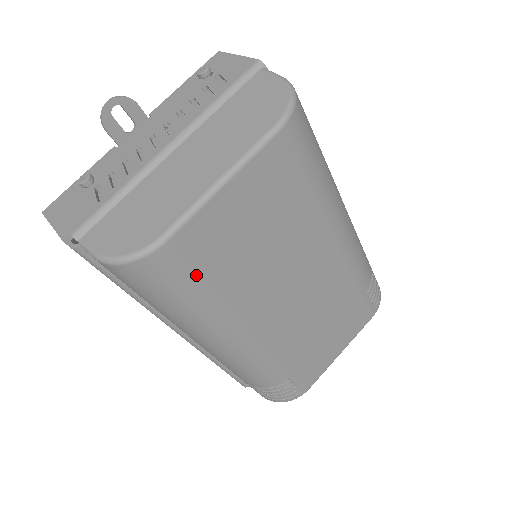
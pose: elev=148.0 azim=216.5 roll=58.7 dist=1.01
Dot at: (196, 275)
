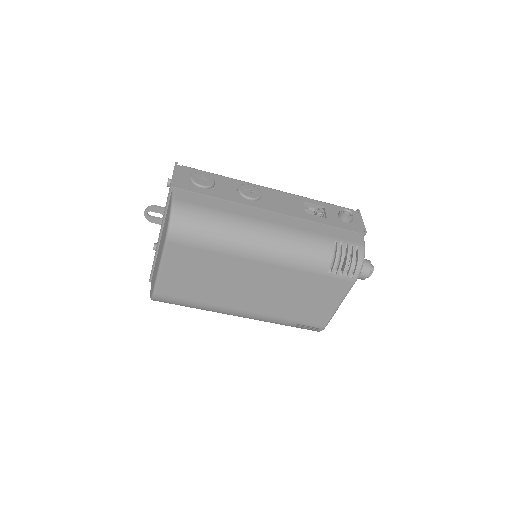
Dot at: (181, 300)
